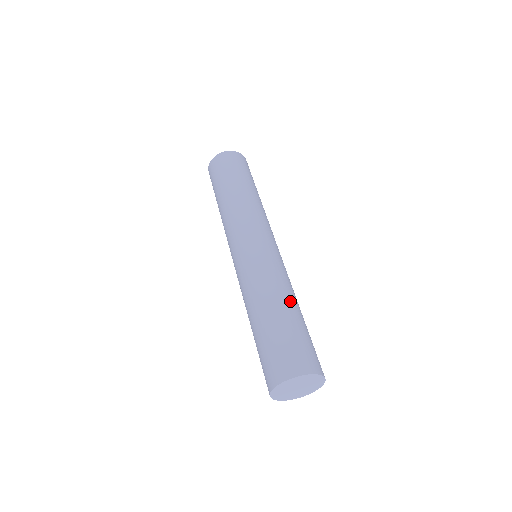
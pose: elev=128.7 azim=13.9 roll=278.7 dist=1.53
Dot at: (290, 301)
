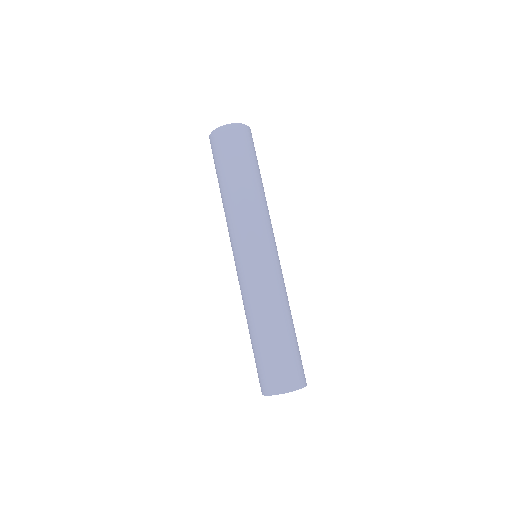
Dot at: (272, 322)
